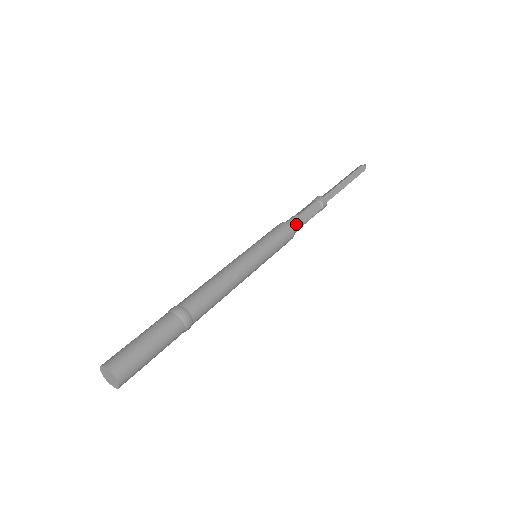
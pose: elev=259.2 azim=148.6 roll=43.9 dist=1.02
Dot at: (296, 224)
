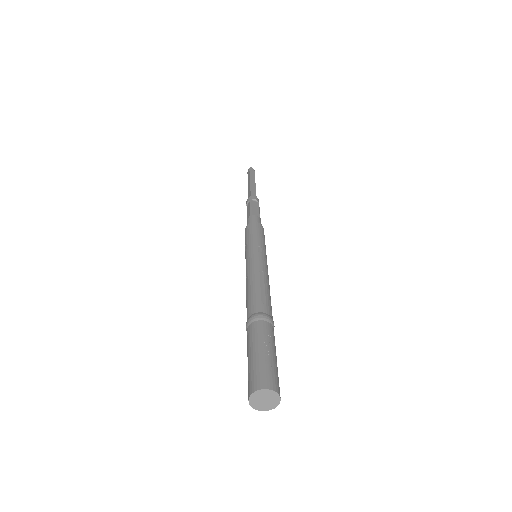
Dot at: occluded
